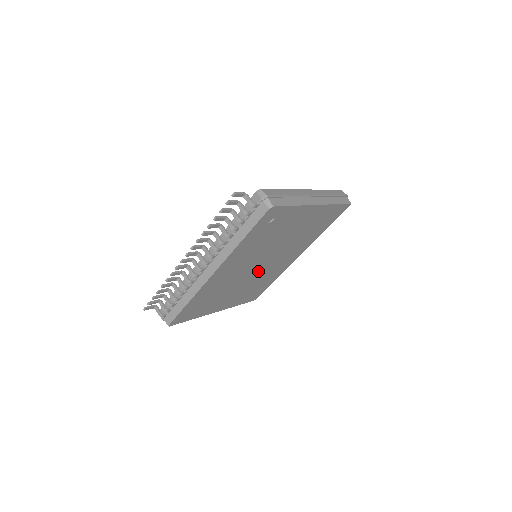
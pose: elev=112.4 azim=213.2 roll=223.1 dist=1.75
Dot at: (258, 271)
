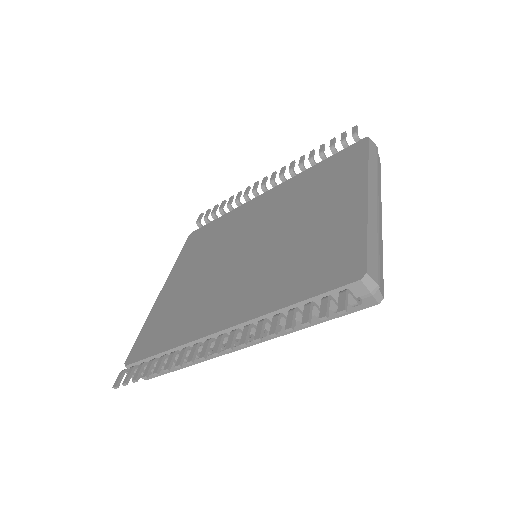
Dot at: occluded
